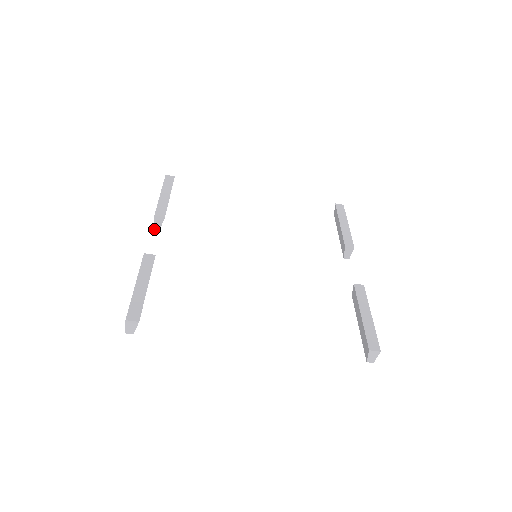
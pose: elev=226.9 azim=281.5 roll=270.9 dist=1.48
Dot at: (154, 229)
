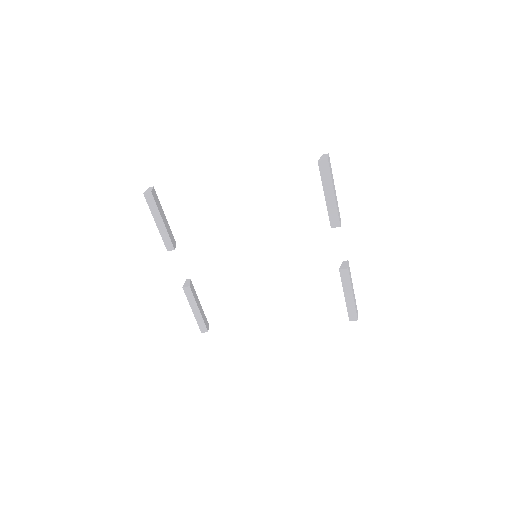
Dot at: occluded
